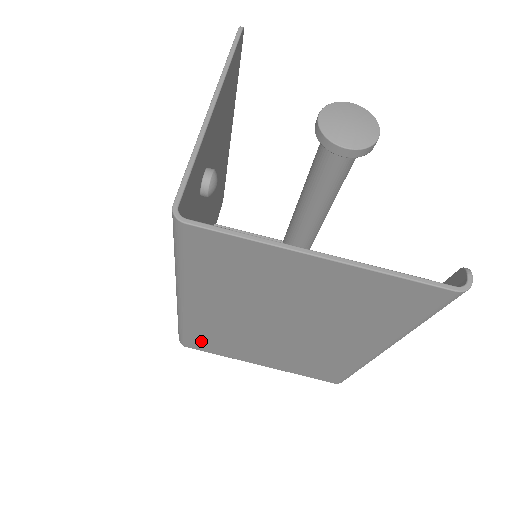
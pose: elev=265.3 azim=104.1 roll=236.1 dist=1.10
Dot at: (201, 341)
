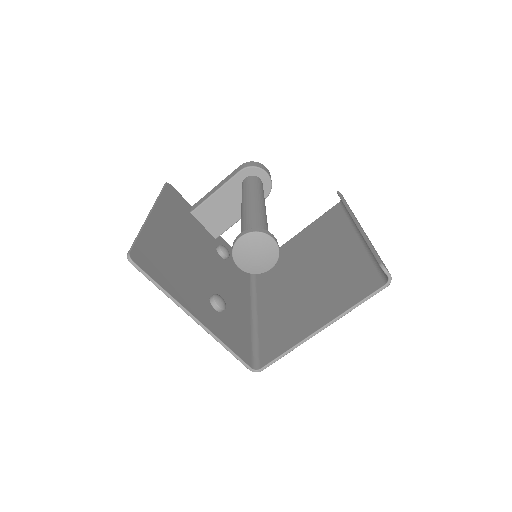
Dot at: occluded
